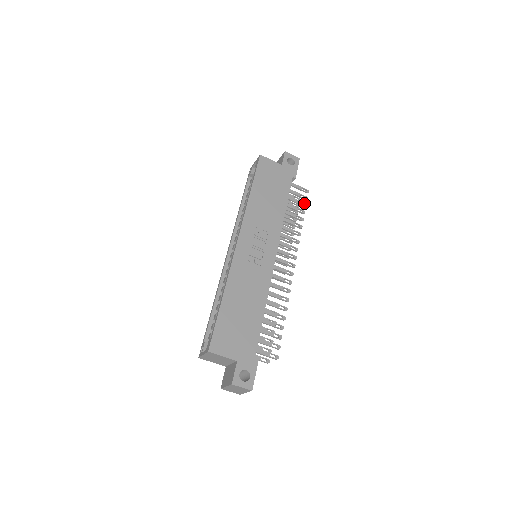
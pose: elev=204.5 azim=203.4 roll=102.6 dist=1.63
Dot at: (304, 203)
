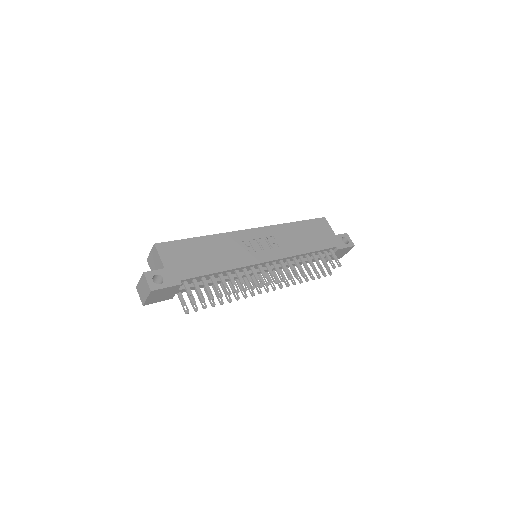
Dot at: (329, 267)
